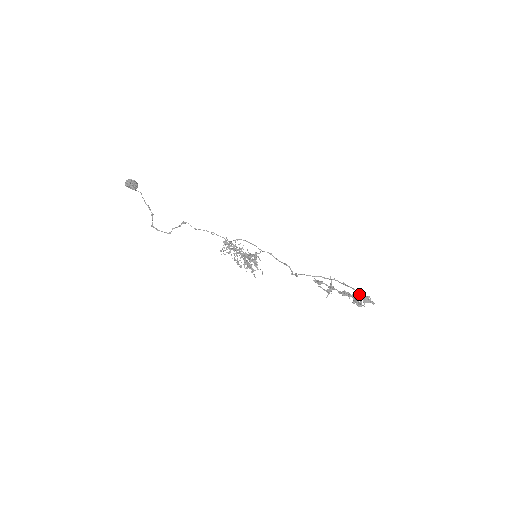
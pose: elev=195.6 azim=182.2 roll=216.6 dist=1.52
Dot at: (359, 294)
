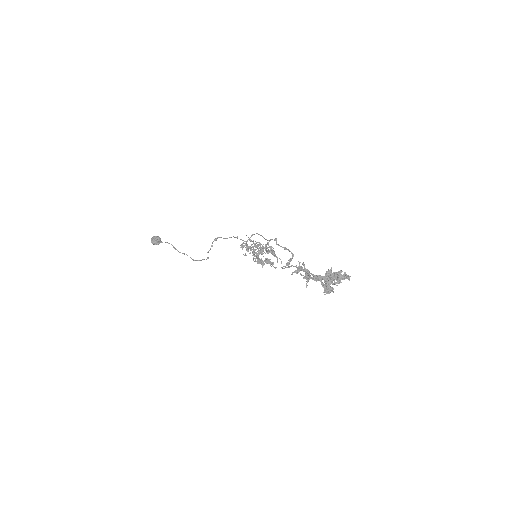
Dot at: (328, 274)
